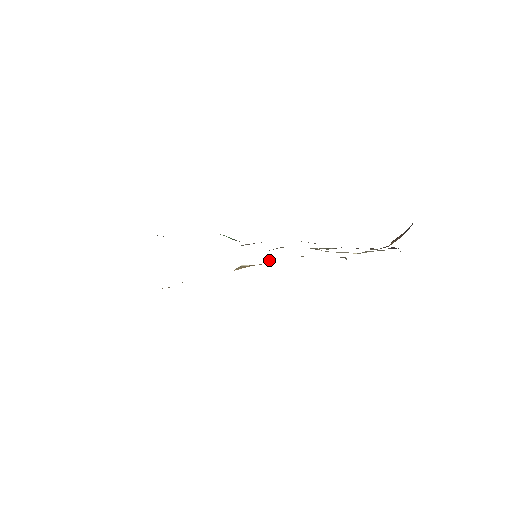
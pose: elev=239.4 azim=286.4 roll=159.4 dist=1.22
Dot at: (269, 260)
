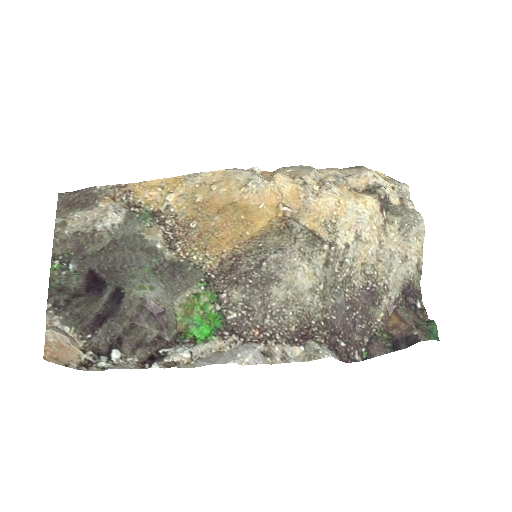
Dot at: (282, 215)
